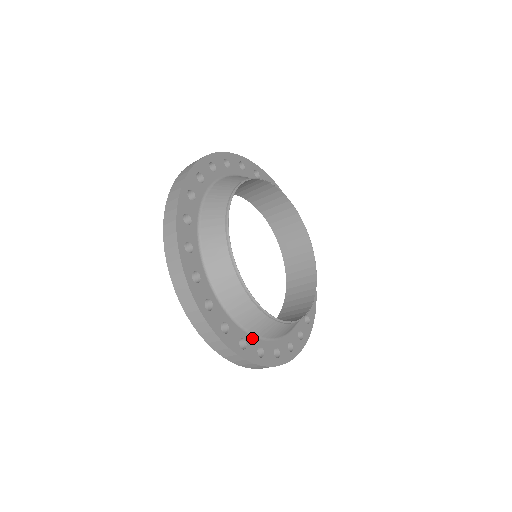
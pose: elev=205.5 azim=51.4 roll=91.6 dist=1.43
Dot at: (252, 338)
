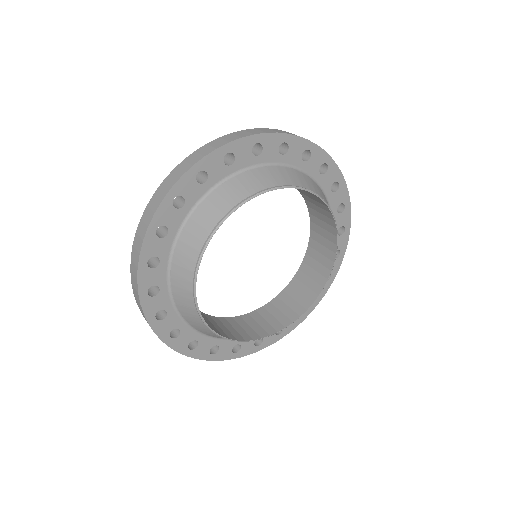
Dot at: (191, 331)
